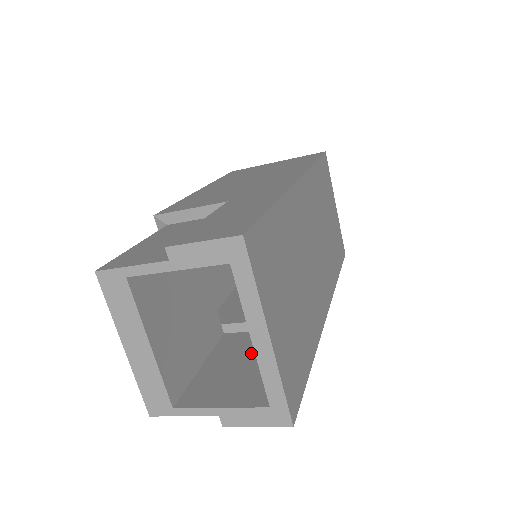
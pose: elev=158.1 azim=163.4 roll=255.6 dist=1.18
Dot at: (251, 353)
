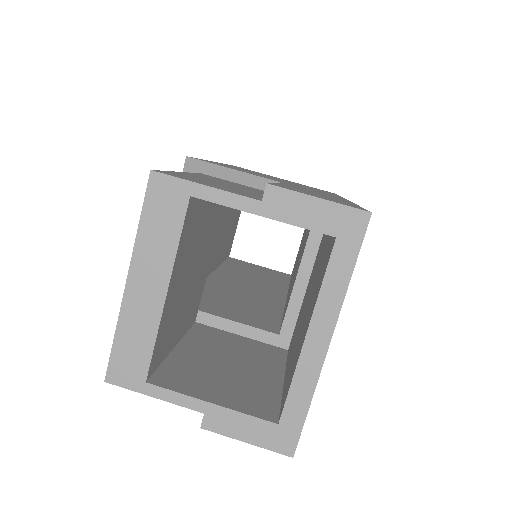
Dot at: (236, 355)
